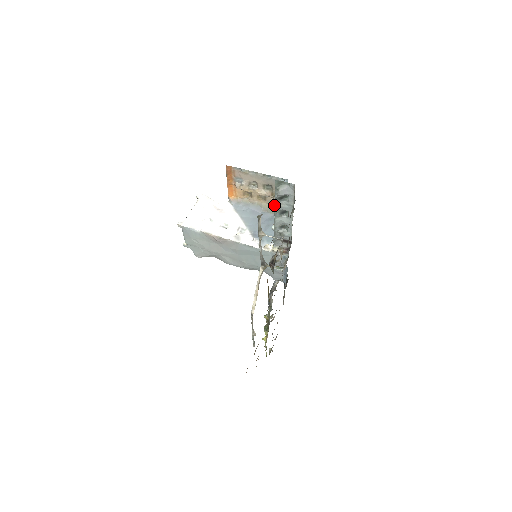
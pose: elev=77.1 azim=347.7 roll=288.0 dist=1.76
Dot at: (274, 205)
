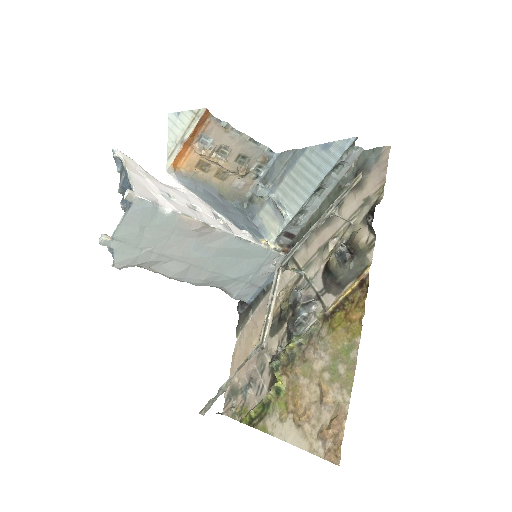
Dot at: (325, 175)
